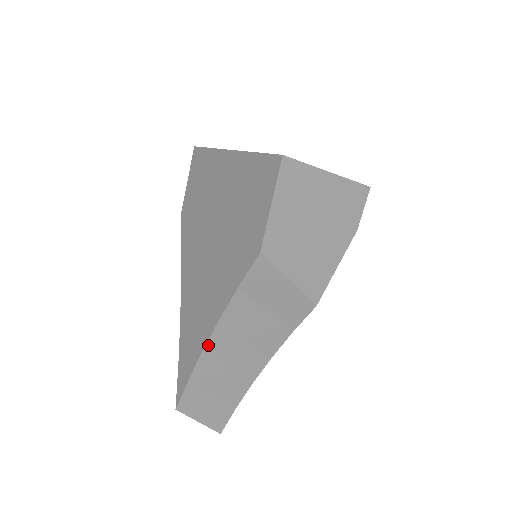
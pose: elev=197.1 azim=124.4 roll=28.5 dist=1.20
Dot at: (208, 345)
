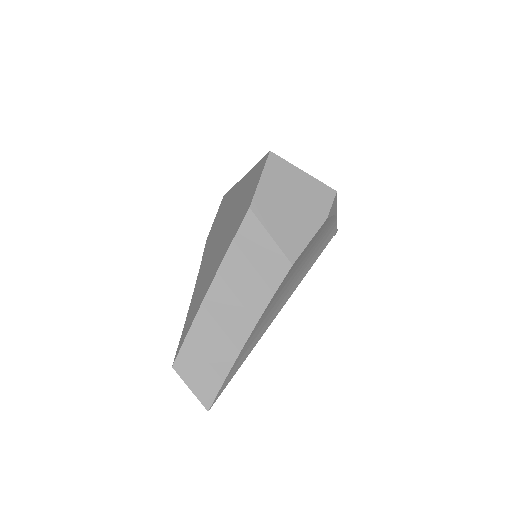
Dot at: (206, 298)
